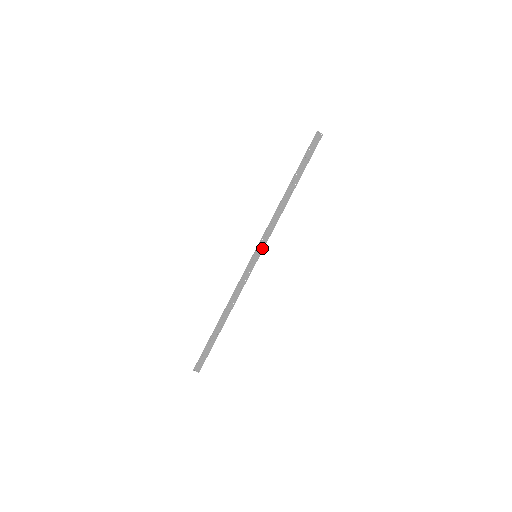
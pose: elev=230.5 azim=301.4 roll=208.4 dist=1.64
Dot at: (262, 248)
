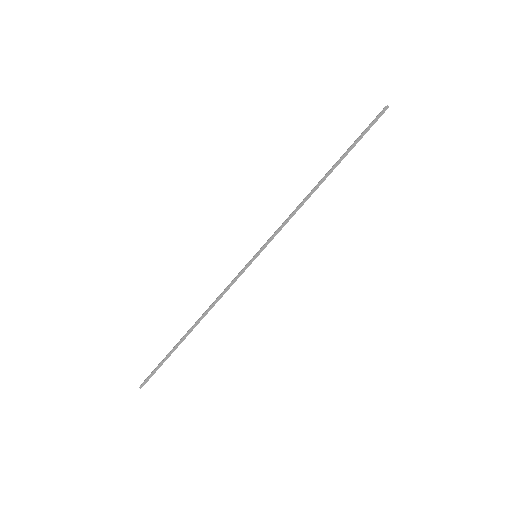
Dot at: (266, 246)
